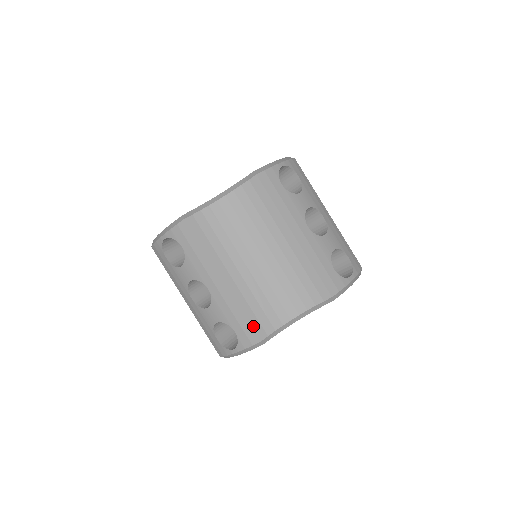
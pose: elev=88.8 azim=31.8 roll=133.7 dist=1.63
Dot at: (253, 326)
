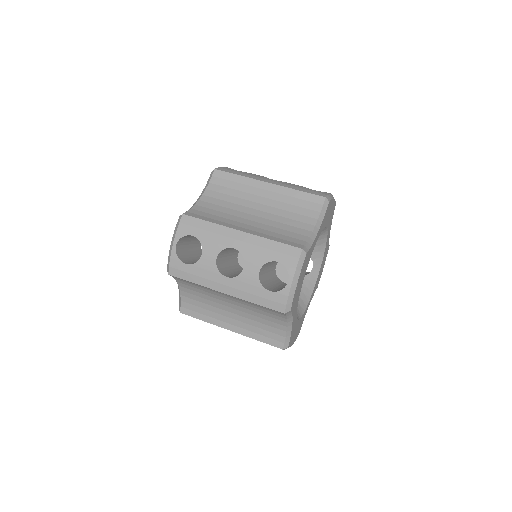
Dot at: (288, 244)
